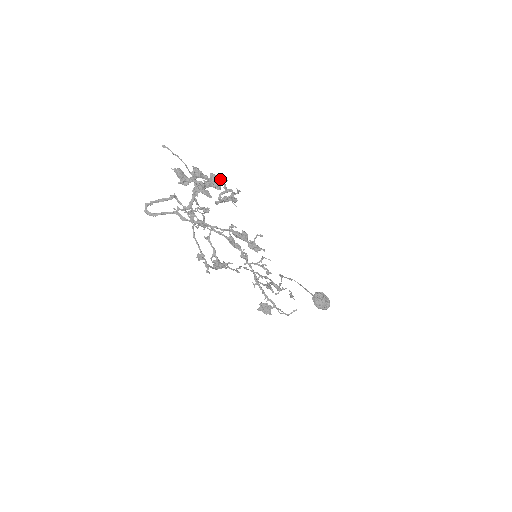
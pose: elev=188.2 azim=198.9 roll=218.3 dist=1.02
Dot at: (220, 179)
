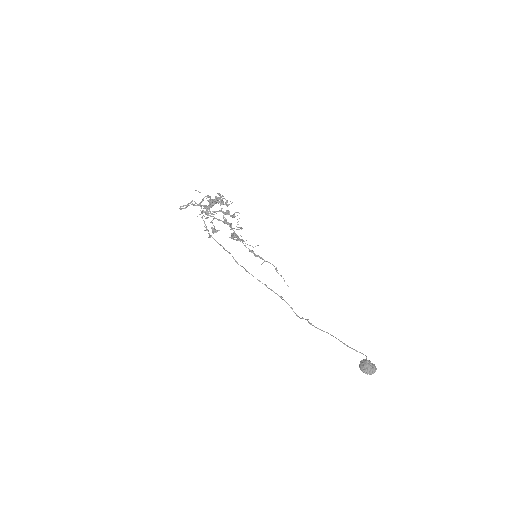
Dot at: (219, 194)
